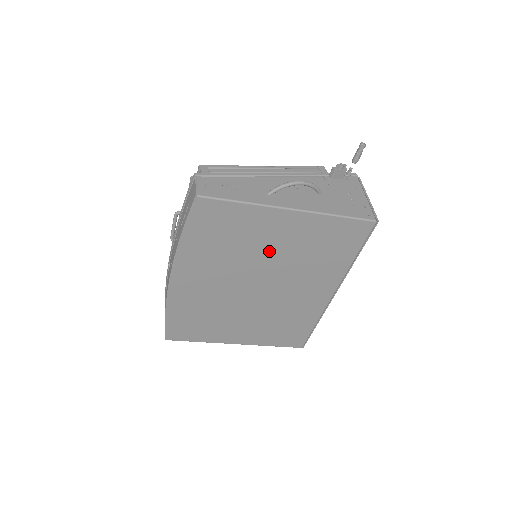
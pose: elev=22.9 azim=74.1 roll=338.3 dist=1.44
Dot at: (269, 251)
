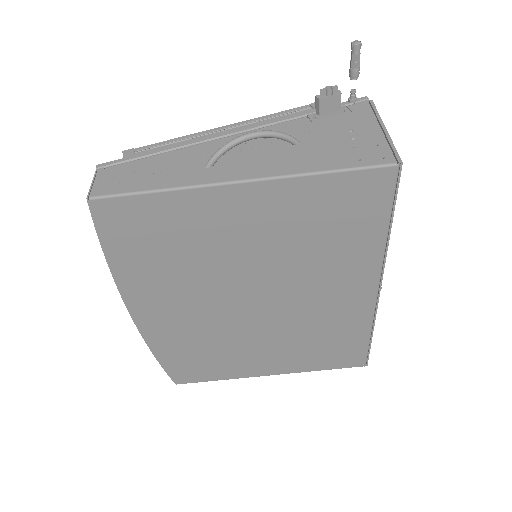
Dot at: (243, 251)
